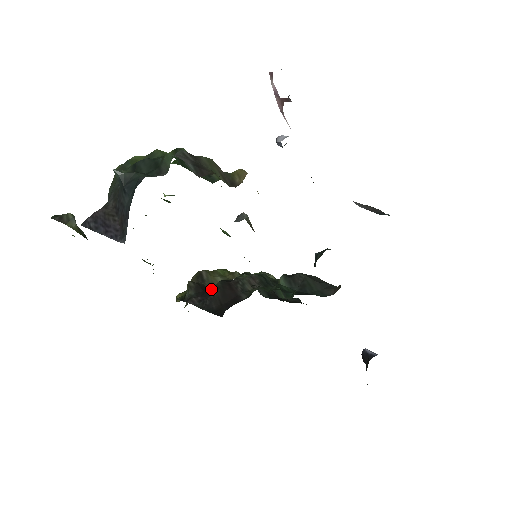
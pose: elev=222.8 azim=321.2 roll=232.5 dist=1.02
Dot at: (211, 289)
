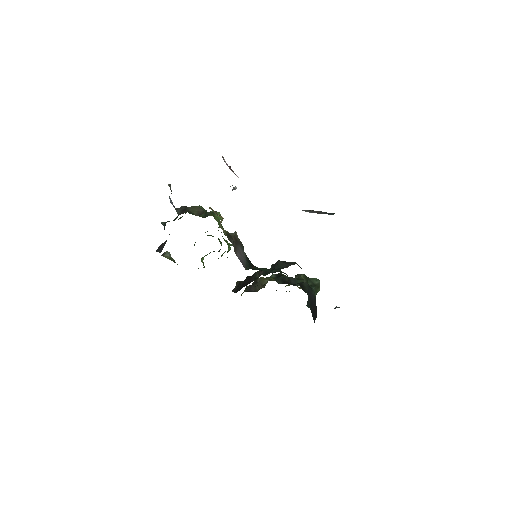
Dot at: occluded
